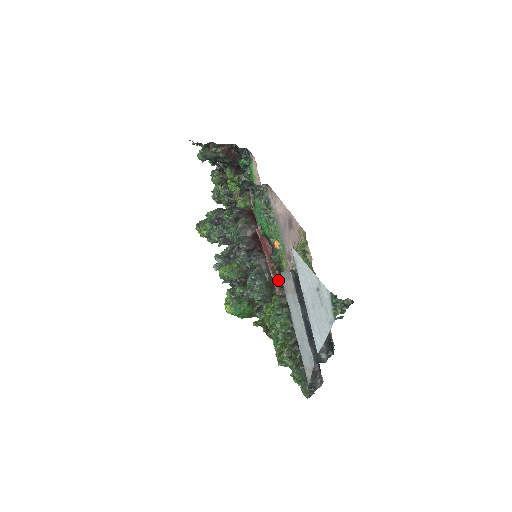
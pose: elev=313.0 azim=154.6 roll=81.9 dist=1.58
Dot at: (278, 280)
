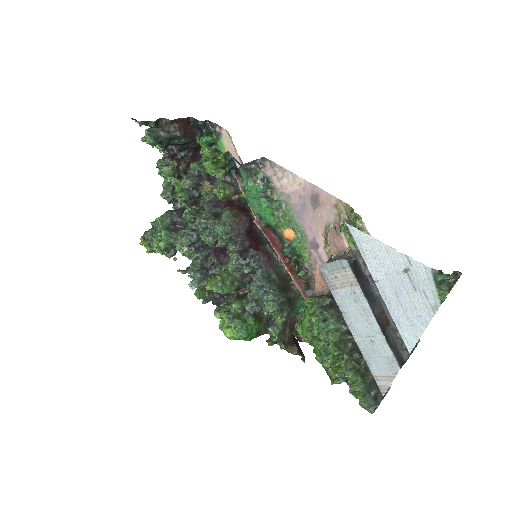
Dot at: (299, 278)
